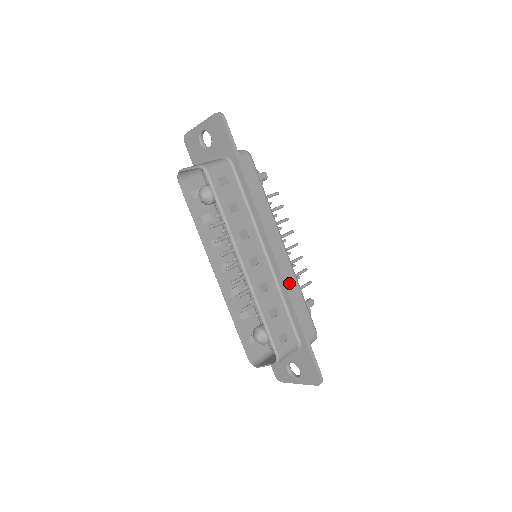
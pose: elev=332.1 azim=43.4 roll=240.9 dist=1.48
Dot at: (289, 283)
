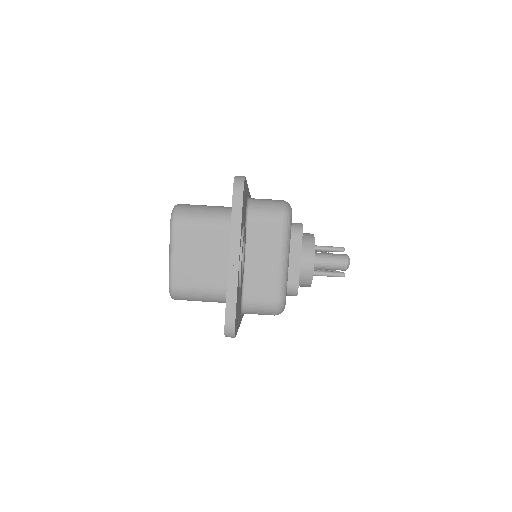
Dot at: occluded
